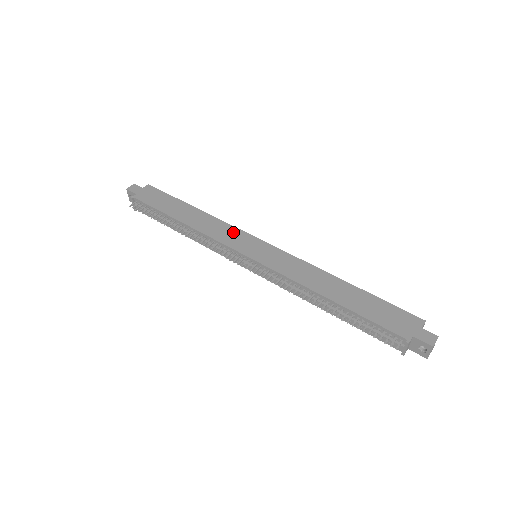
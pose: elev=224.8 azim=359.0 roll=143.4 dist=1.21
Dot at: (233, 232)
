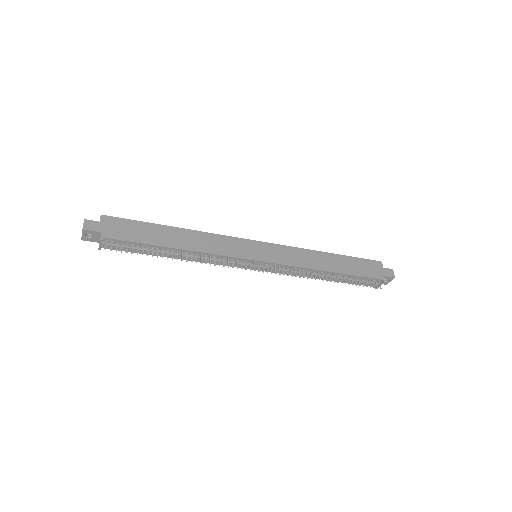
Dot at: (229, 242)
